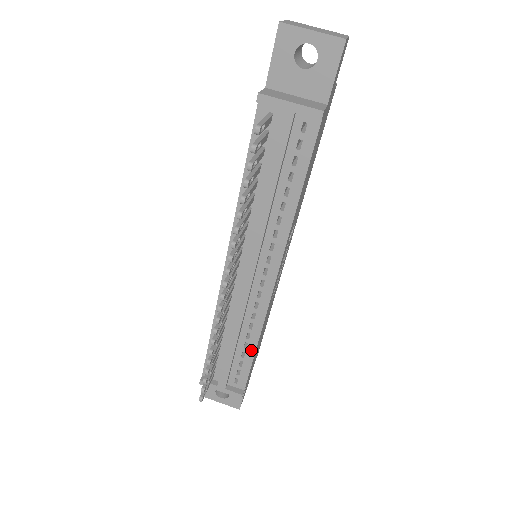
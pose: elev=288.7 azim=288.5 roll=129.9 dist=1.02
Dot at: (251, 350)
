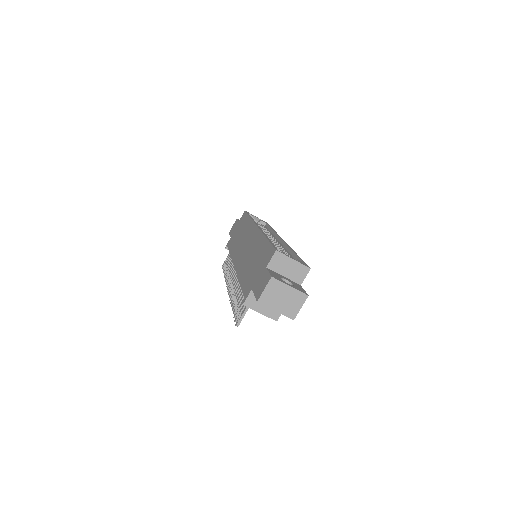
Dot at: occluded
